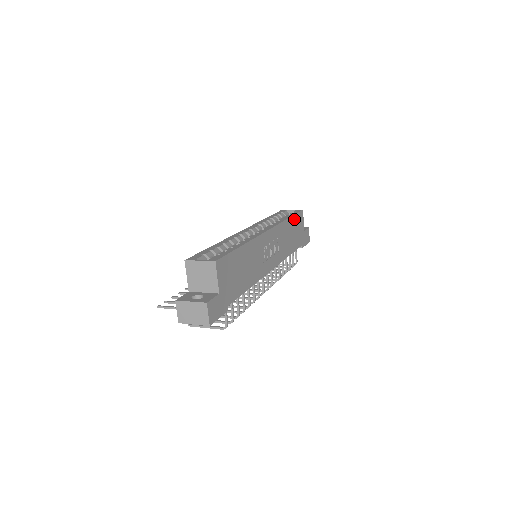
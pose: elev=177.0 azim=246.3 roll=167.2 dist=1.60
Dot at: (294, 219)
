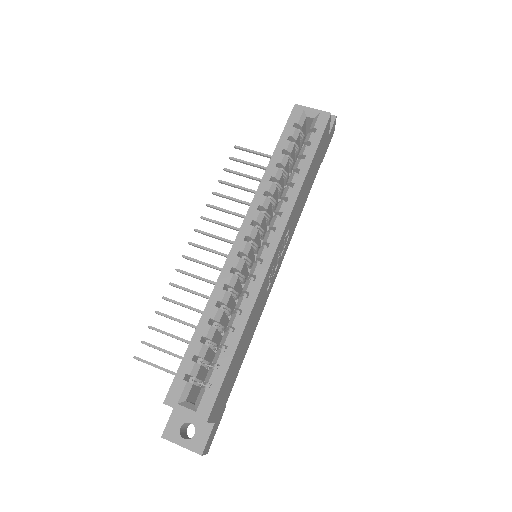
Dot at: (315, 155)
